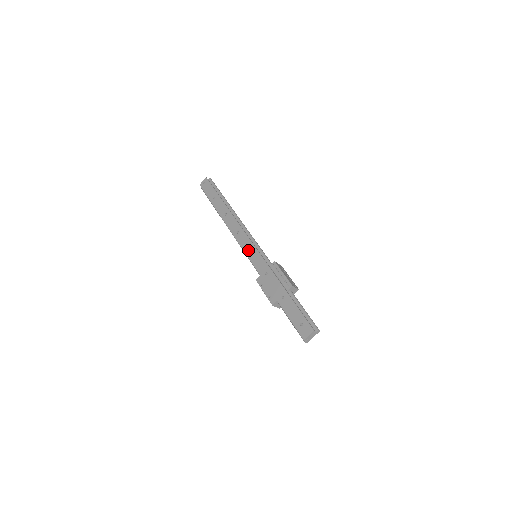
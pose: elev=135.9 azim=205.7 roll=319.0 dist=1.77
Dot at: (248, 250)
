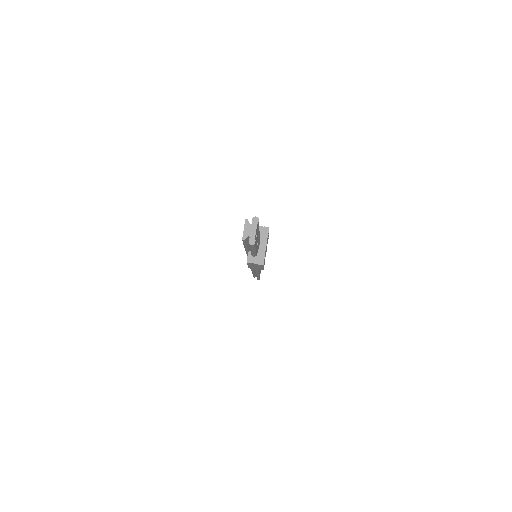
Dot at: occluded
